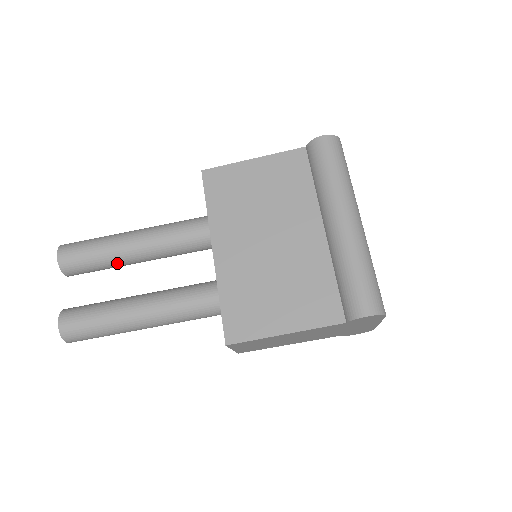
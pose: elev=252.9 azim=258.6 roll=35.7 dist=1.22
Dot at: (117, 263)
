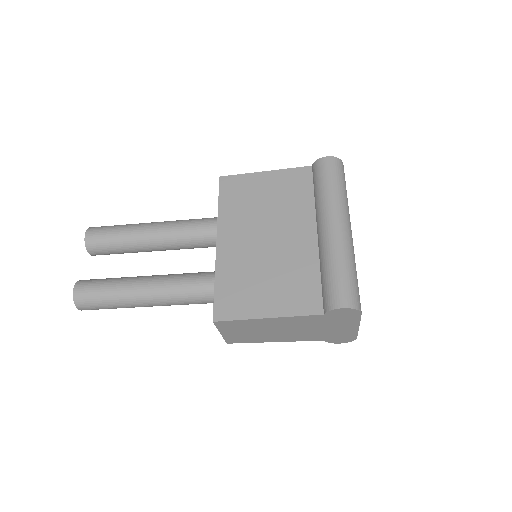
Dot at: (134, 248)
